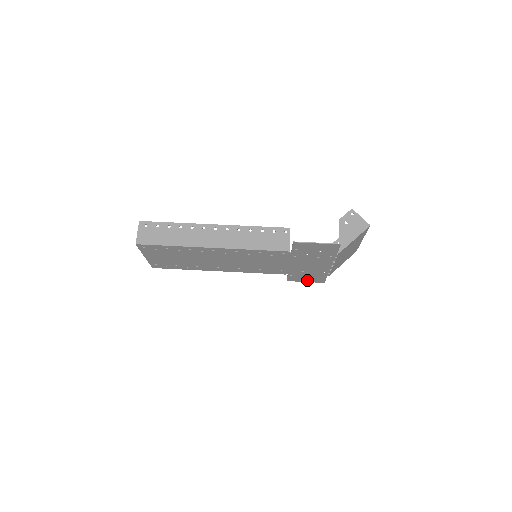
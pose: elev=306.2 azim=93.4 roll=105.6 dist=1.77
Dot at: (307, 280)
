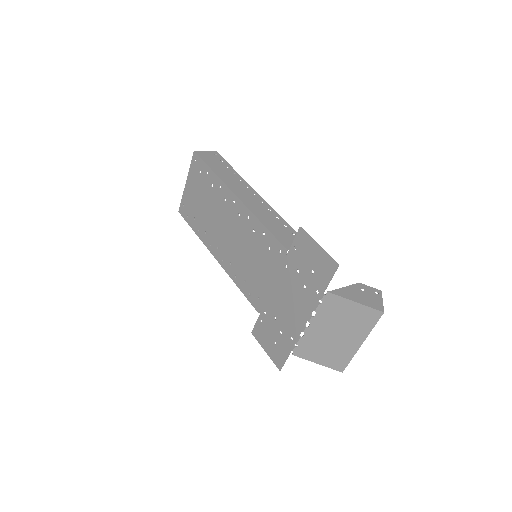
Dot at: (269, 348)
